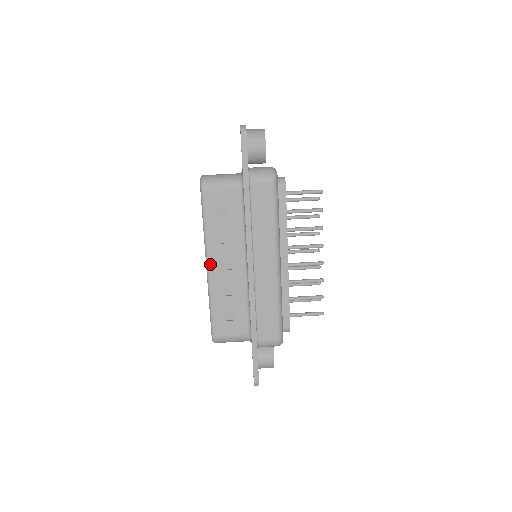
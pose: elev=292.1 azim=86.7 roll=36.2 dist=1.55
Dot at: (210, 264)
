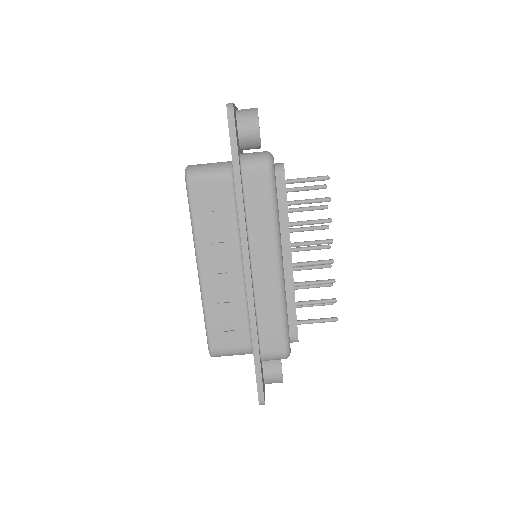
Dot at: (201, 267)
